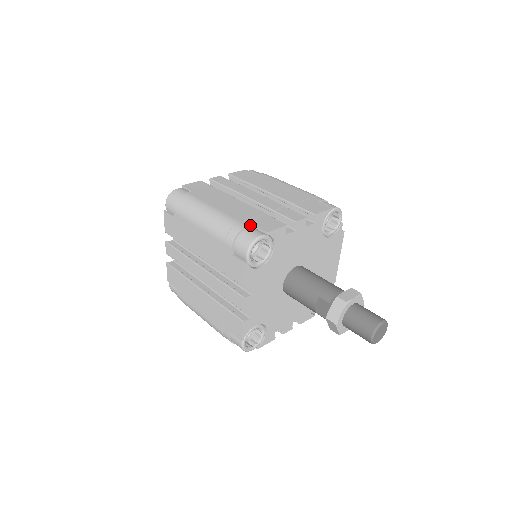
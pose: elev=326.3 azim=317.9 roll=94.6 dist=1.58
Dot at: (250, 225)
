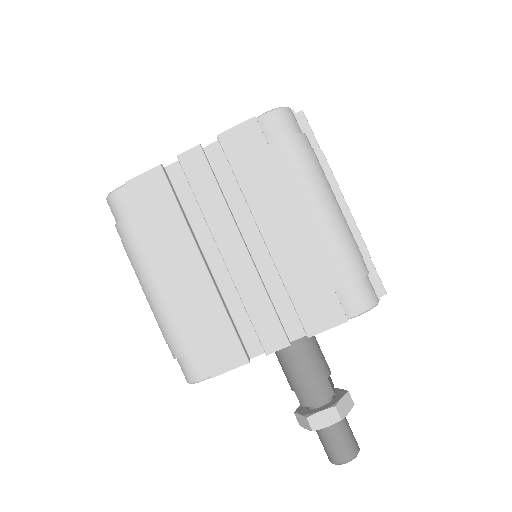
Dot at: (195, 351)
